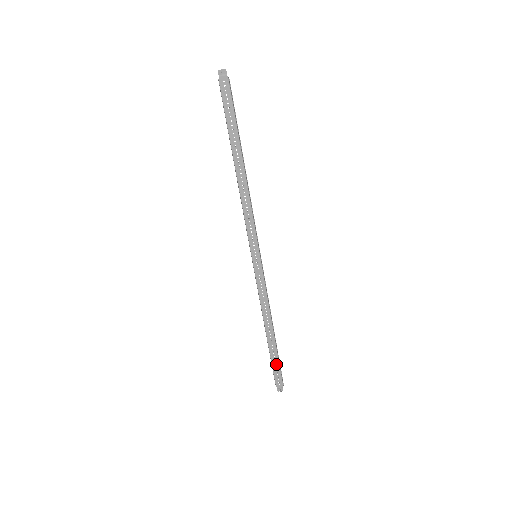
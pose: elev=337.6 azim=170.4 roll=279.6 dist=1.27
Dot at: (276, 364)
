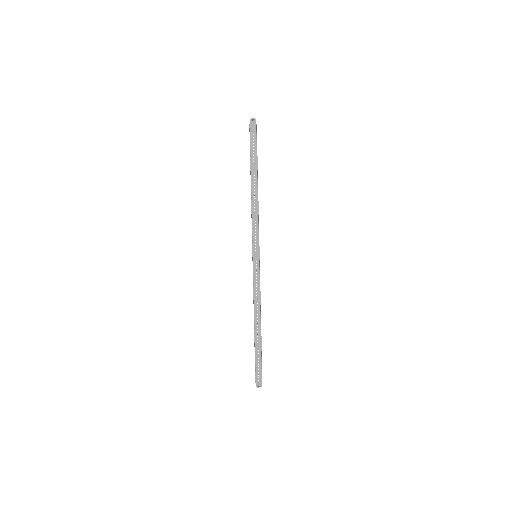
Dot at: (259, 358)
